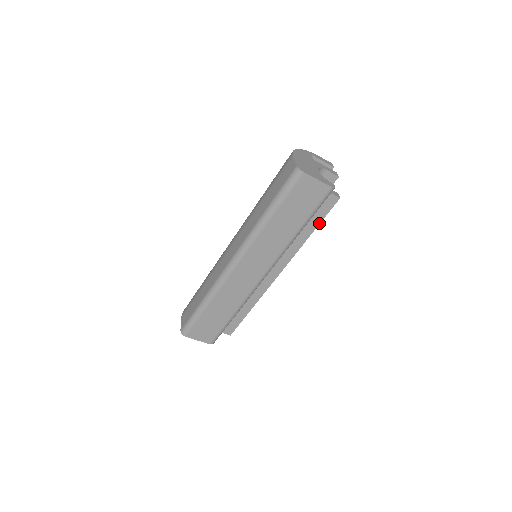
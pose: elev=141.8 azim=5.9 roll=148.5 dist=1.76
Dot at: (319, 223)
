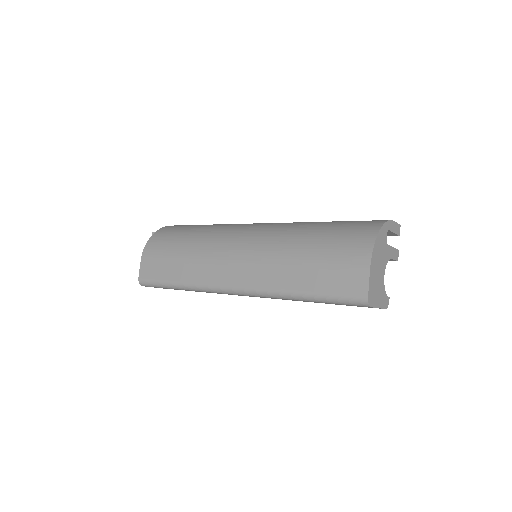
Dot at: occluded
